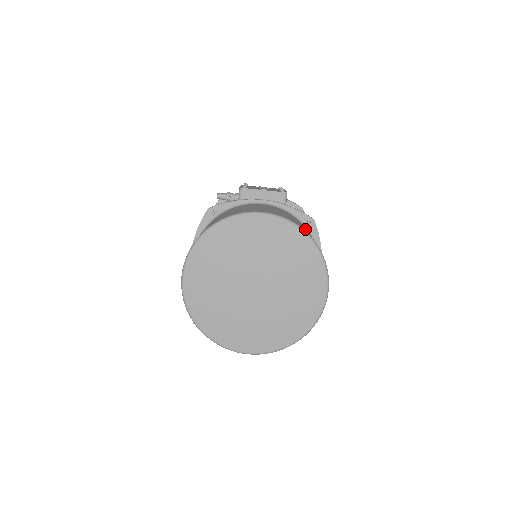
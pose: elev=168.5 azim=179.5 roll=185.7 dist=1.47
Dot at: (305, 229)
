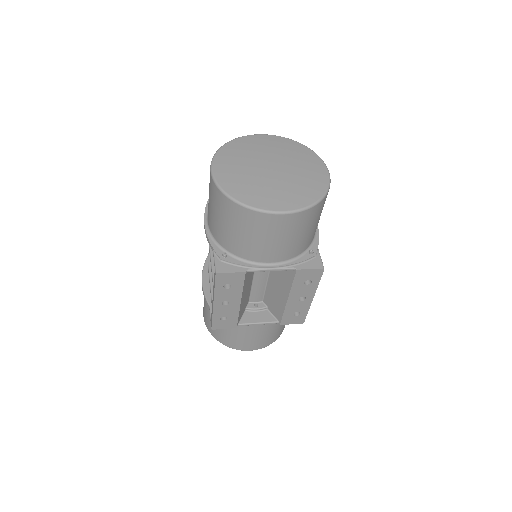
Dot at: occluded
